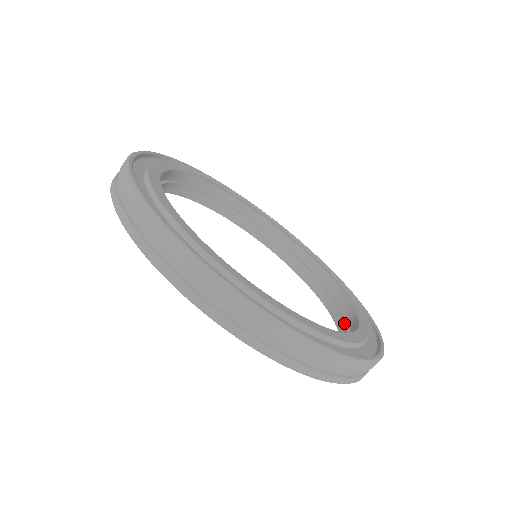
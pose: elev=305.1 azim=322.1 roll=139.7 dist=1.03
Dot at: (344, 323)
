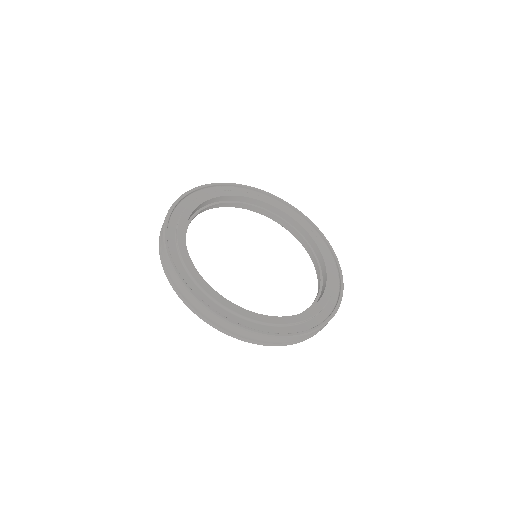
Dot at: (318, 270)
